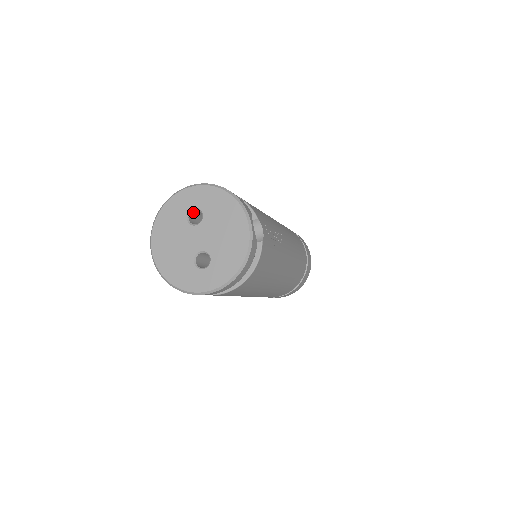
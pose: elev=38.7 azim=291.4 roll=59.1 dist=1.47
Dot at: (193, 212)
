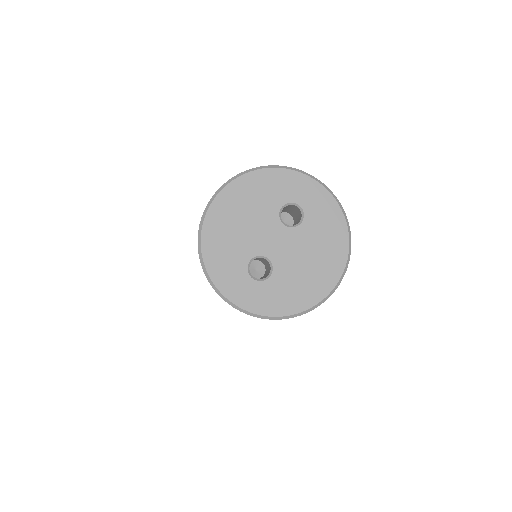
Dot at: (290, 205)
